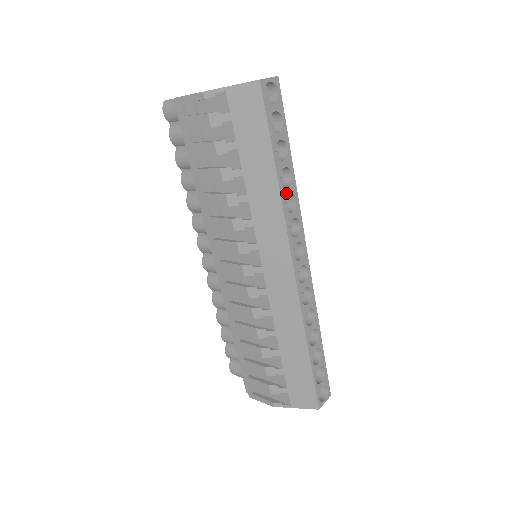
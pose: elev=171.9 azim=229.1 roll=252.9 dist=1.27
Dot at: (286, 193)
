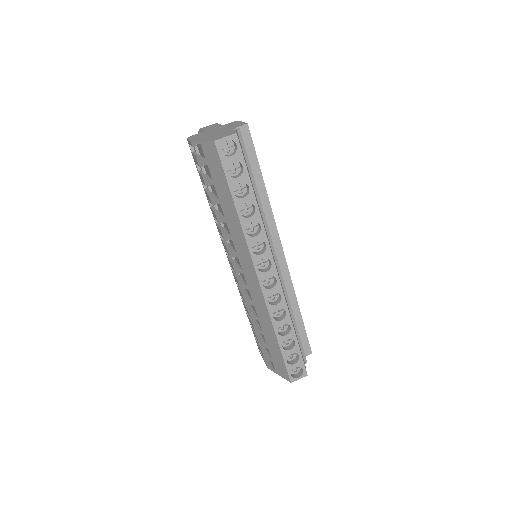
Dot at: (248, 222)
